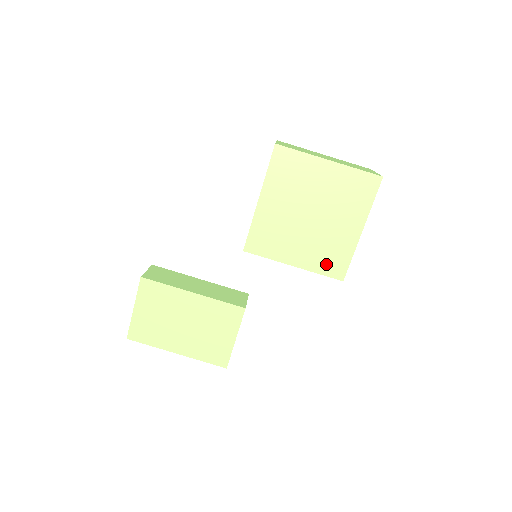
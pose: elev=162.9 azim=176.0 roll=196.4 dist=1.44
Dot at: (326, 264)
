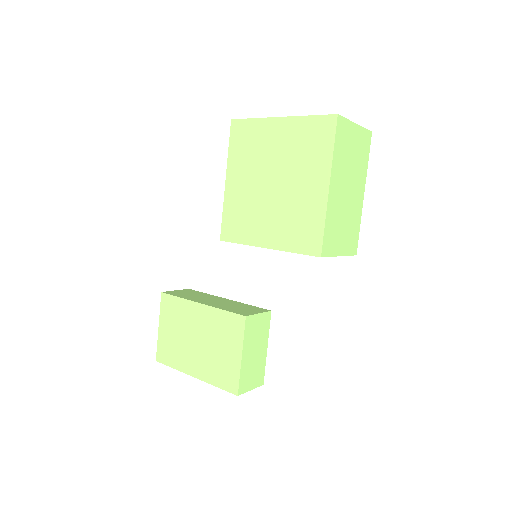
Dot at: (298, 238)
